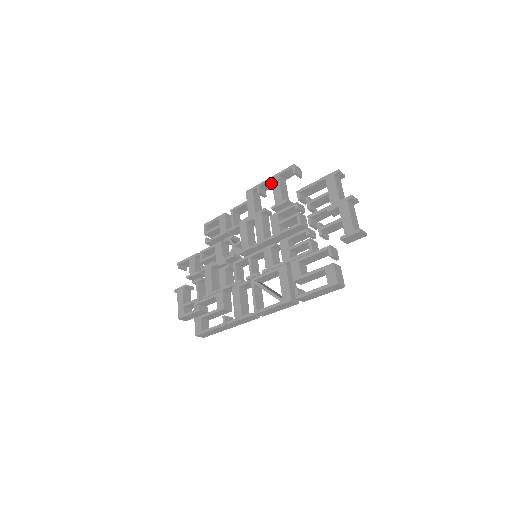
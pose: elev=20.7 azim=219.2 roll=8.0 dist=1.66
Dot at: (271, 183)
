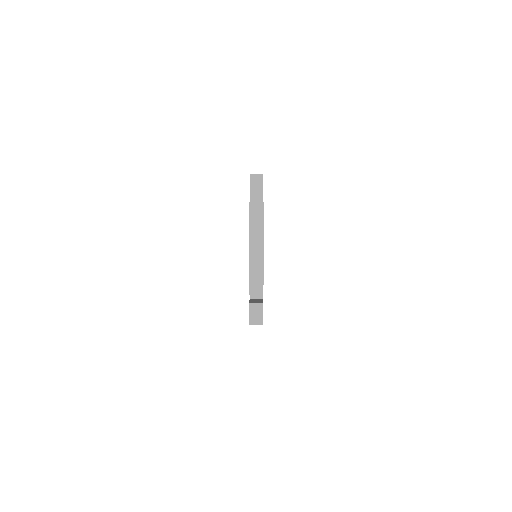
Dot at: occluded
